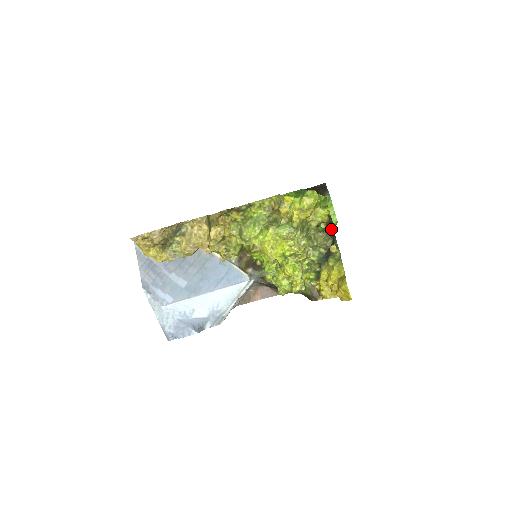
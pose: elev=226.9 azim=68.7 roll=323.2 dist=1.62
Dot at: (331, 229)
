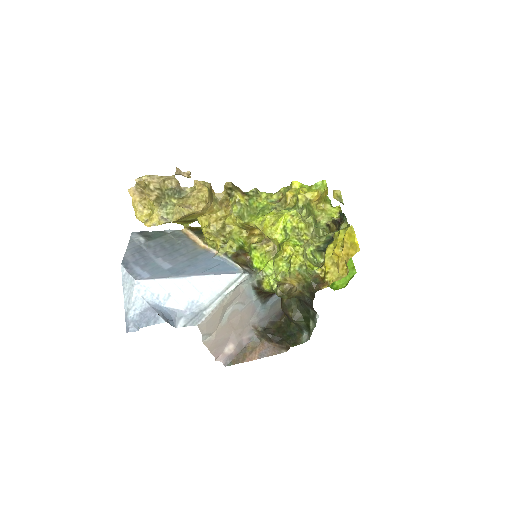
Dot at: occluded
